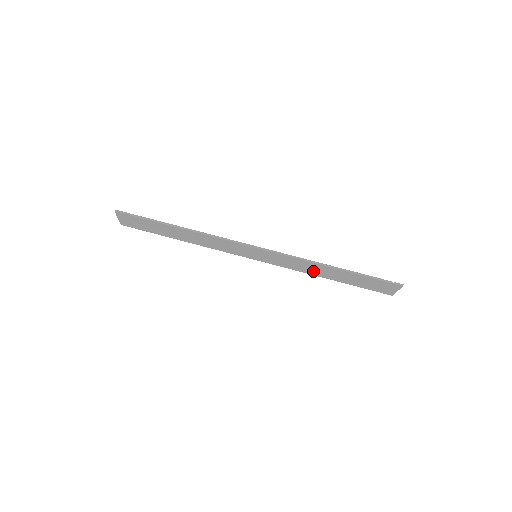
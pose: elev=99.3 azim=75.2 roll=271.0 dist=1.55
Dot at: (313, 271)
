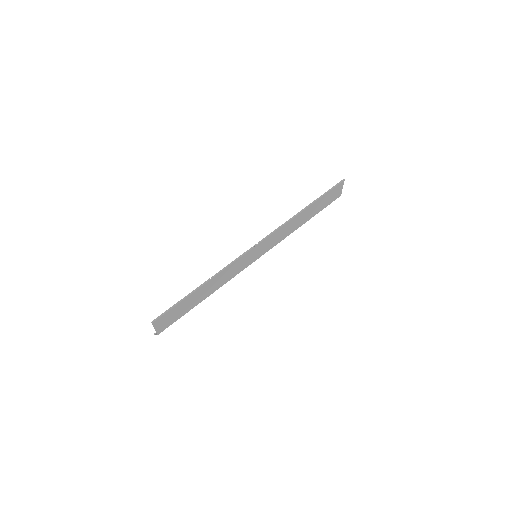
Dot at: (295, 226)
